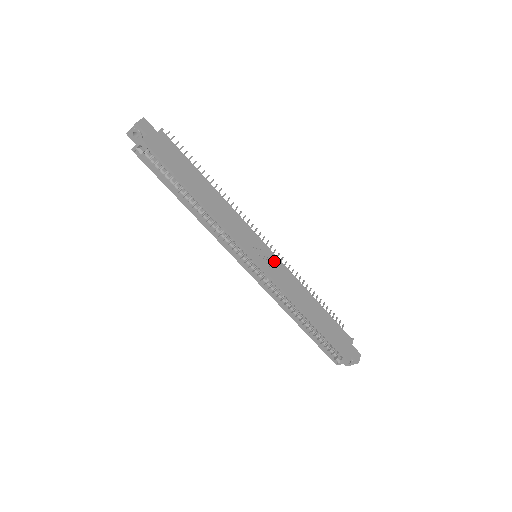
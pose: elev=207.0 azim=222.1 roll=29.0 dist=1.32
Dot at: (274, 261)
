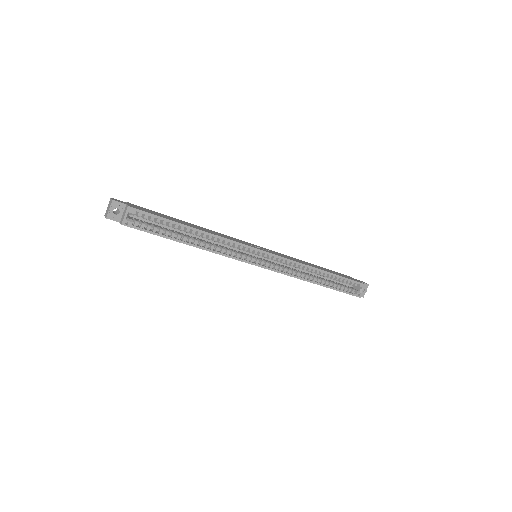
Dot at: (269, 251)
